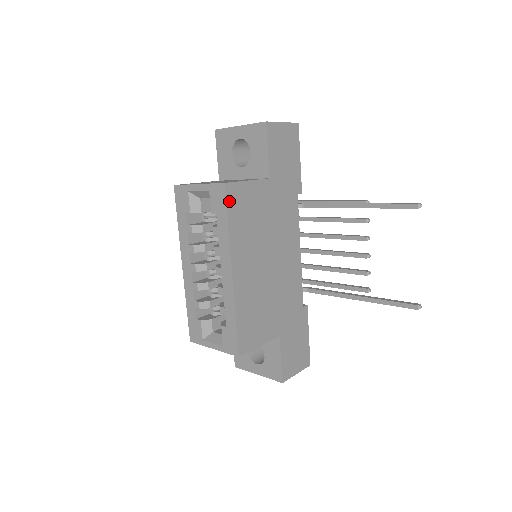
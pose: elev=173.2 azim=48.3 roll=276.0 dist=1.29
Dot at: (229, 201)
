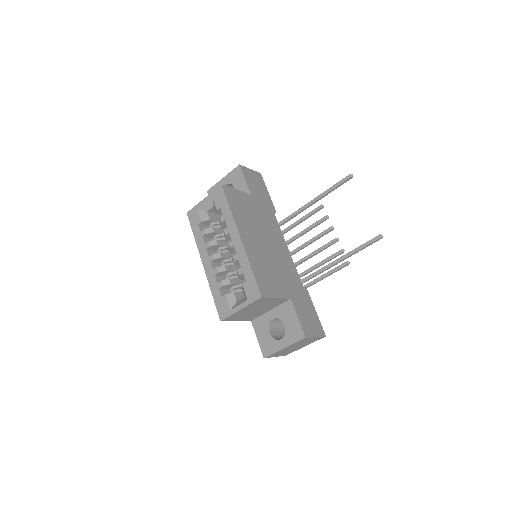
Dot at: (227, 195)
